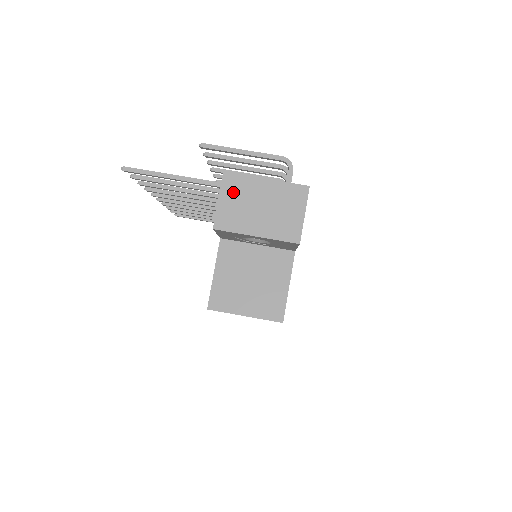
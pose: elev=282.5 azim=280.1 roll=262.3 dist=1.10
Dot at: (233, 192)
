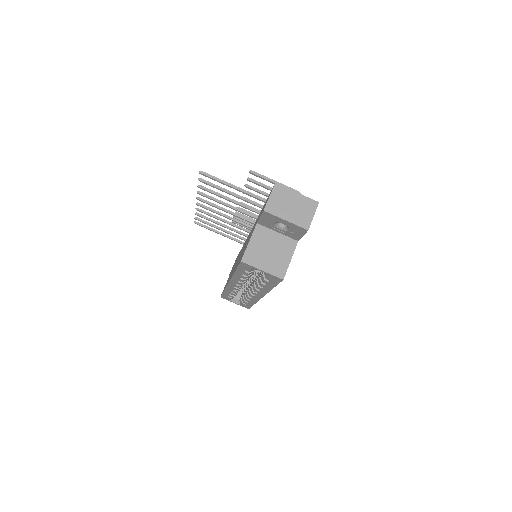
Dot at: (278, 194)
